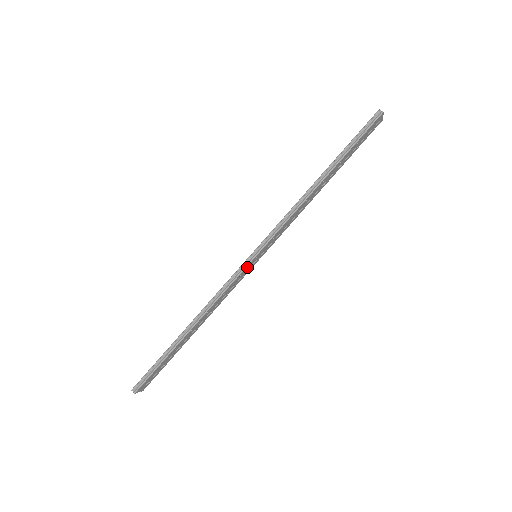
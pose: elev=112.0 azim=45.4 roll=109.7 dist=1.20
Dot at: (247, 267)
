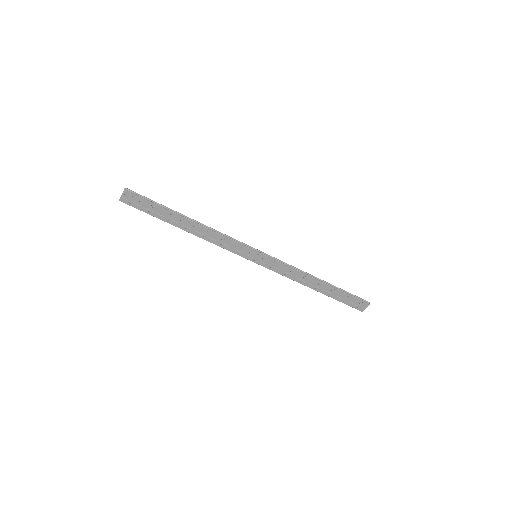
Dot at: (249, 250)
